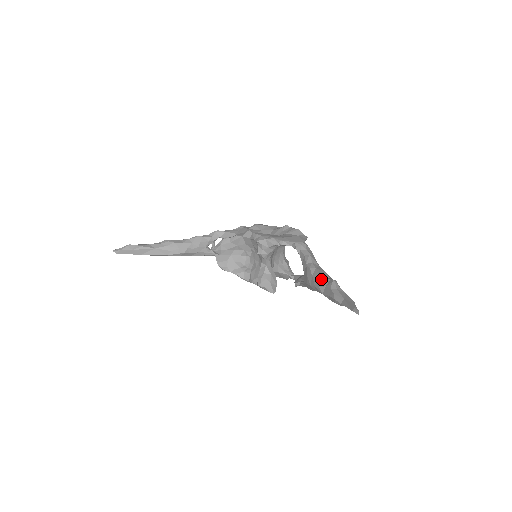
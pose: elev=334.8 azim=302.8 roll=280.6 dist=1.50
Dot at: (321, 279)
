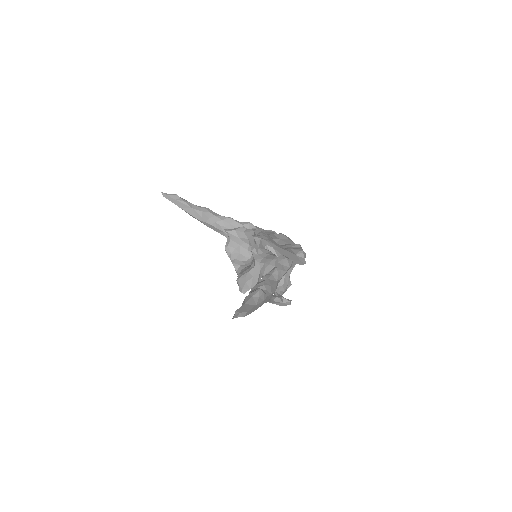
Dot at: (257, 286)
